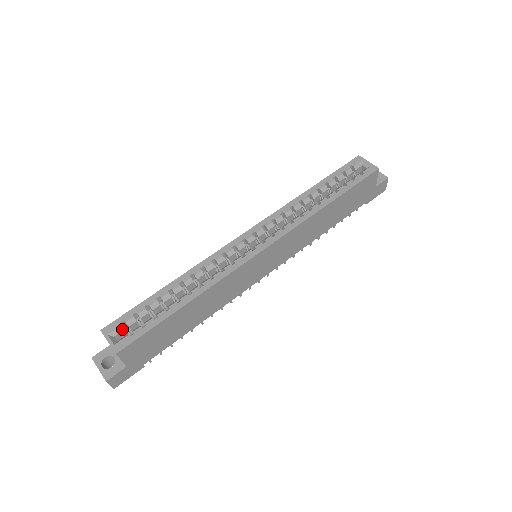
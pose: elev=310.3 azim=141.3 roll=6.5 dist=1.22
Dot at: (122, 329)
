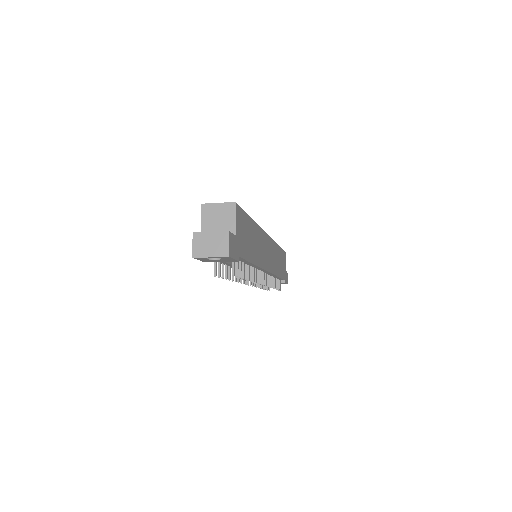
Dot at: occluded
